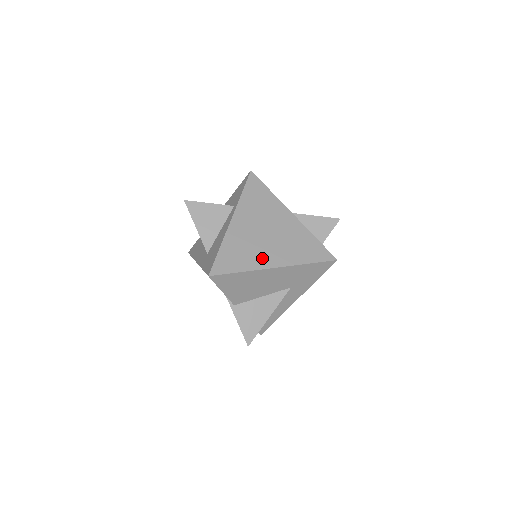
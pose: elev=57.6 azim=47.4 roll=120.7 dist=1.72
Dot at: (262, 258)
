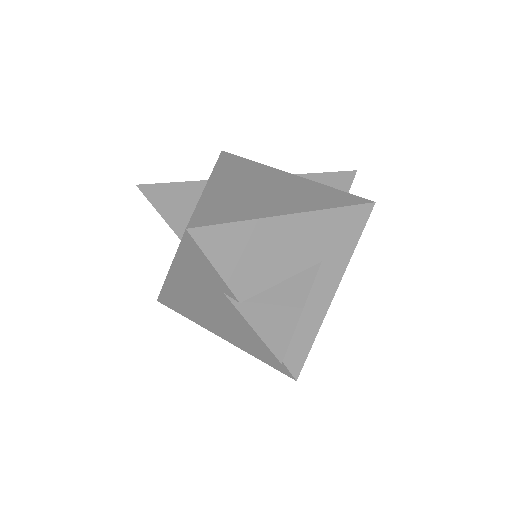
Dot at: (265, 208)
